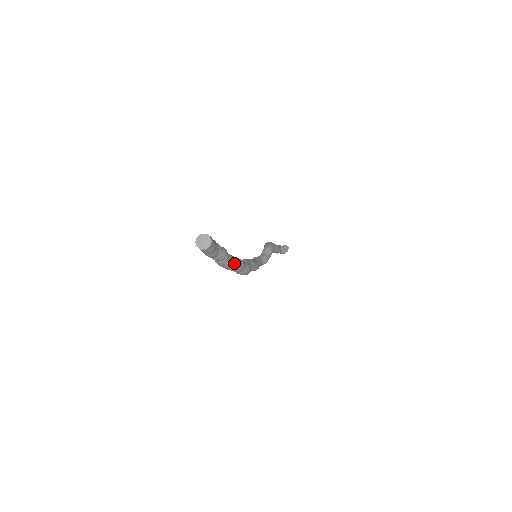
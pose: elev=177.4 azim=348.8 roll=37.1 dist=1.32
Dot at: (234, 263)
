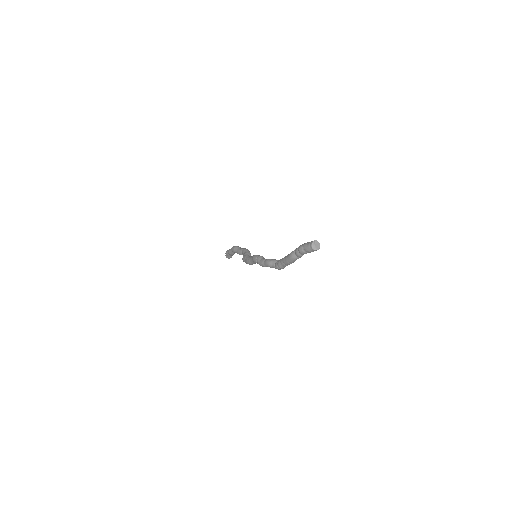
Dot at: (294, 261)
